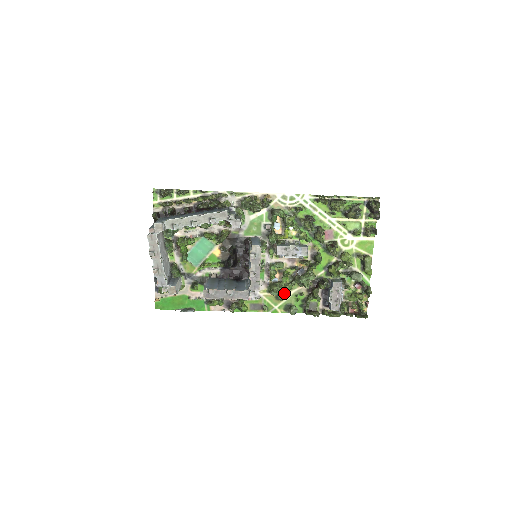
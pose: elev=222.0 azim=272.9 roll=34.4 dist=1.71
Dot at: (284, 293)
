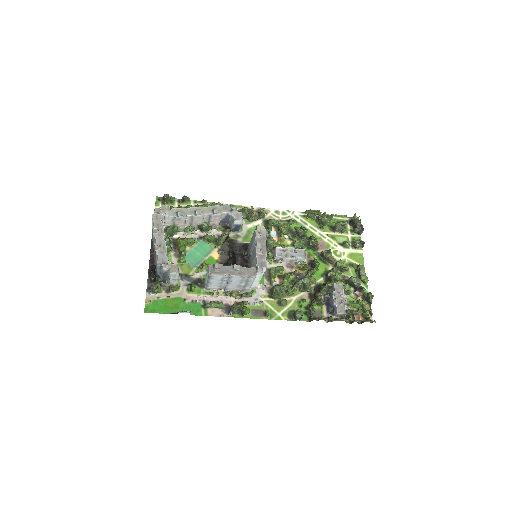
Dot at: (286, 299)
